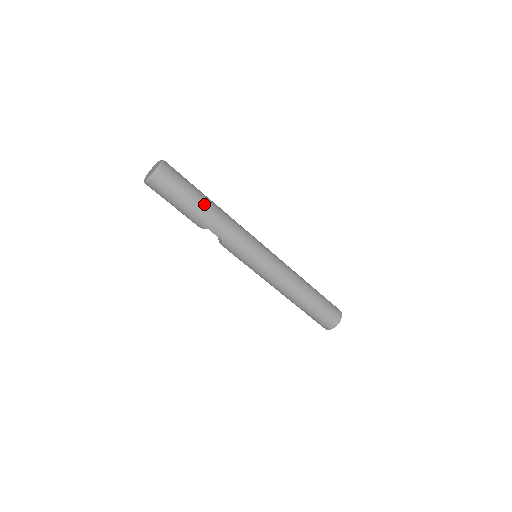
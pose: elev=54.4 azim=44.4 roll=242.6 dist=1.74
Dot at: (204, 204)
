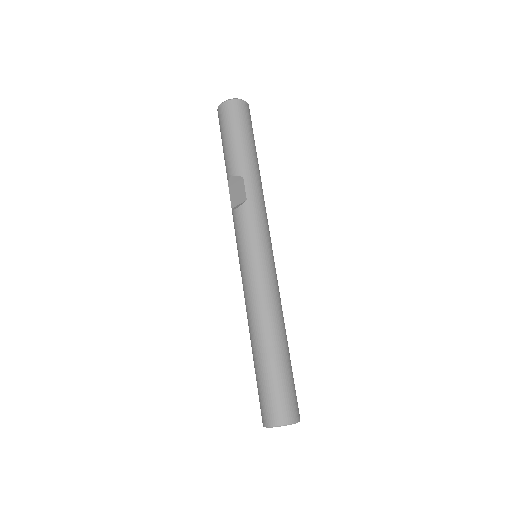
Dot at: (257, 158)
